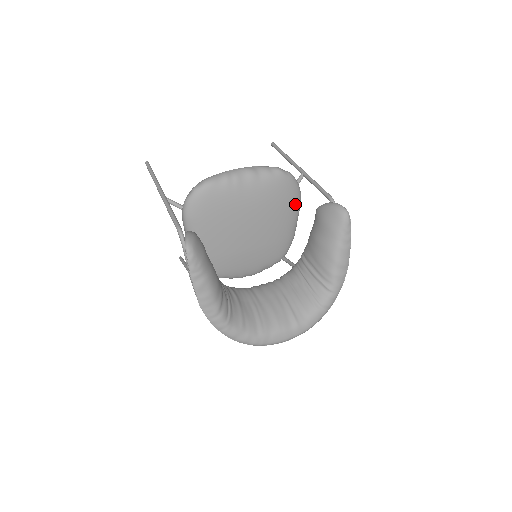
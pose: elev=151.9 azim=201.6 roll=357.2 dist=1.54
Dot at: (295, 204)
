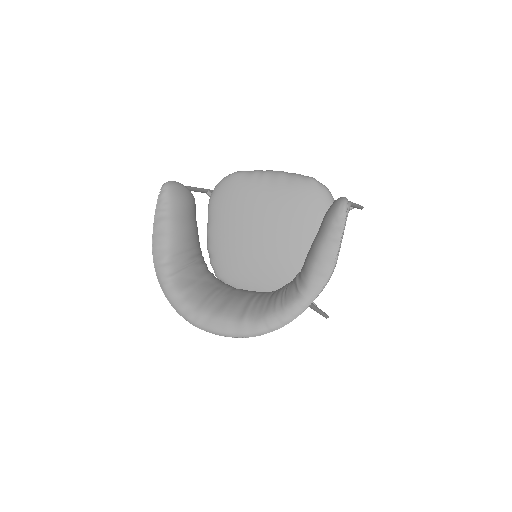
Dot at: occluded
